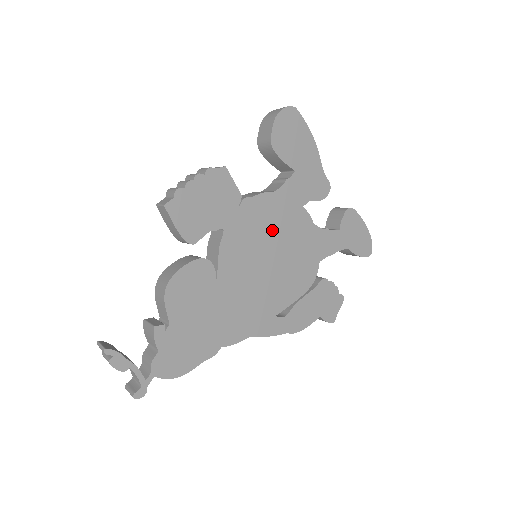
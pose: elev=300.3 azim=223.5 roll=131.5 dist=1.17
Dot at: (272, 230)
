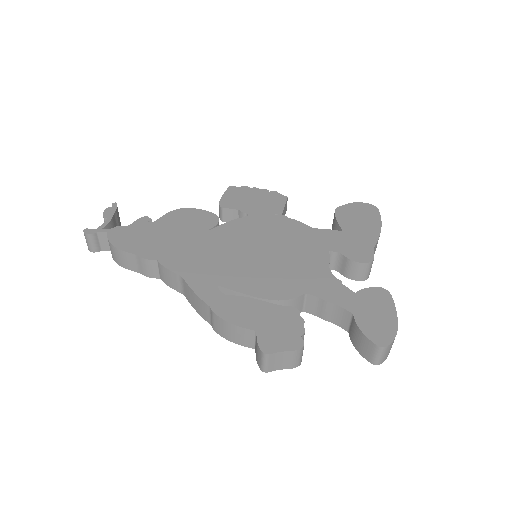
Dot at: (284, 242)
